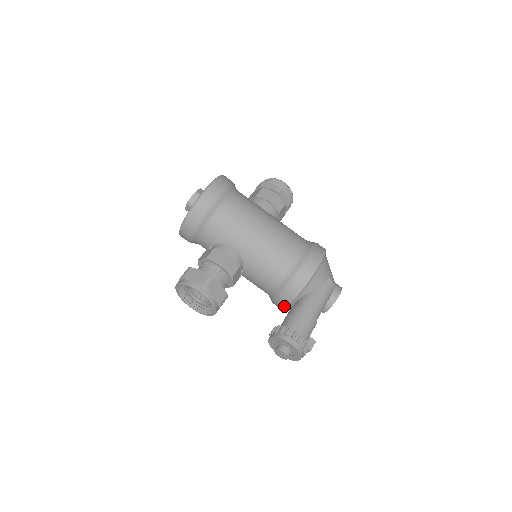
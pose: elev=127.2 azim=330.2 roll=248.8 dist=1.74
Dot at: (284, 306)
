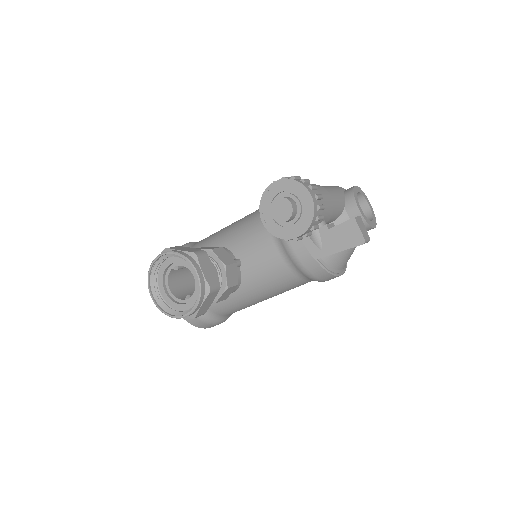
Dot at: occluded
